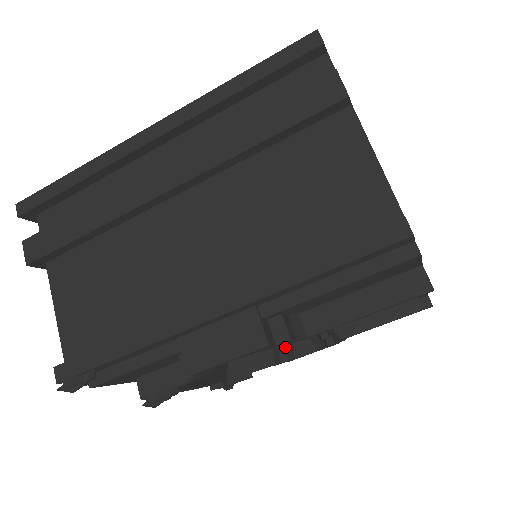
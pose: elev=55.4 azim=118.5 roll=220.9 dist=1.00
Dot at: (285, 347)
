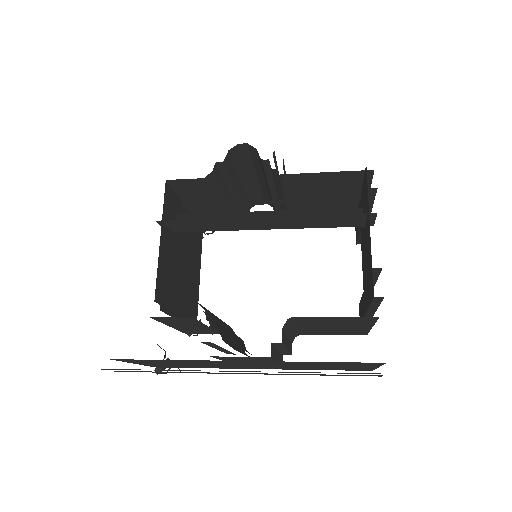
Dot at: occluded
